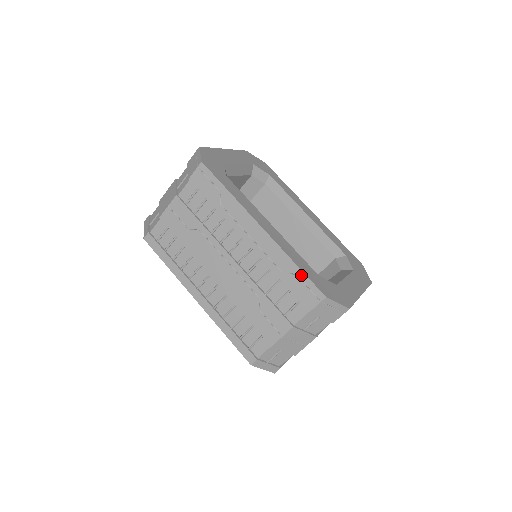
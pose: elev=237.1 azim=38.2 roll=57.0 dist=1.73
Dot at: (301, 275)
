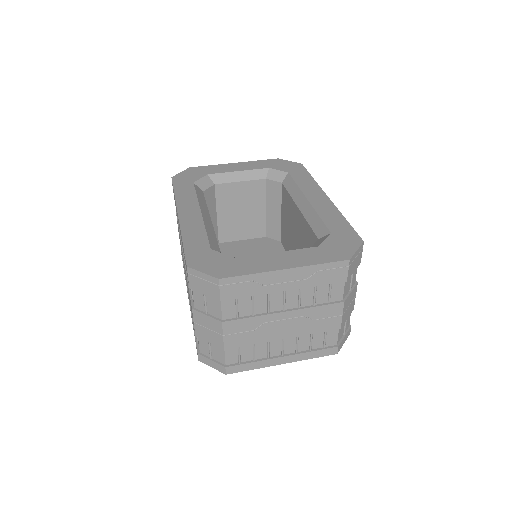
Dot at: occluded
